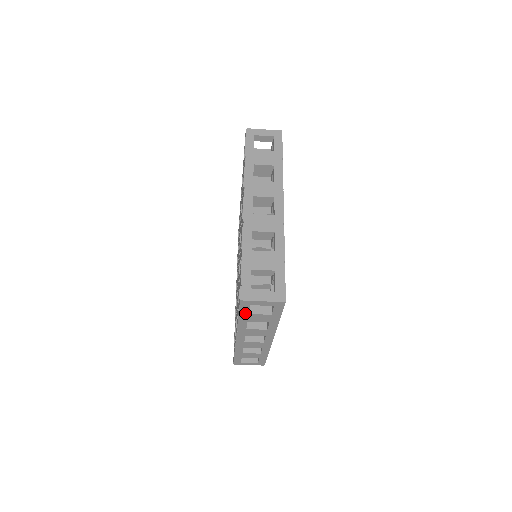
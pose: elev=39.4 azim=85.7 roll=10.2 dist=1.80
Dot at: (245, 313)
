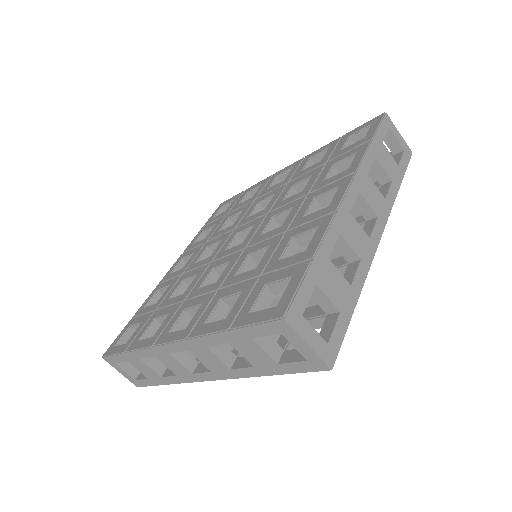
Dot at: (250, 333)
